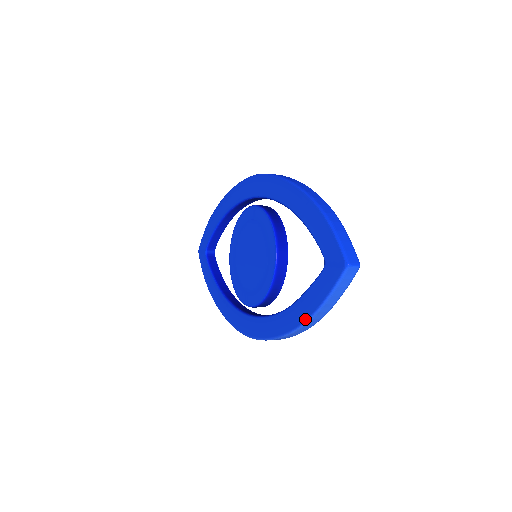
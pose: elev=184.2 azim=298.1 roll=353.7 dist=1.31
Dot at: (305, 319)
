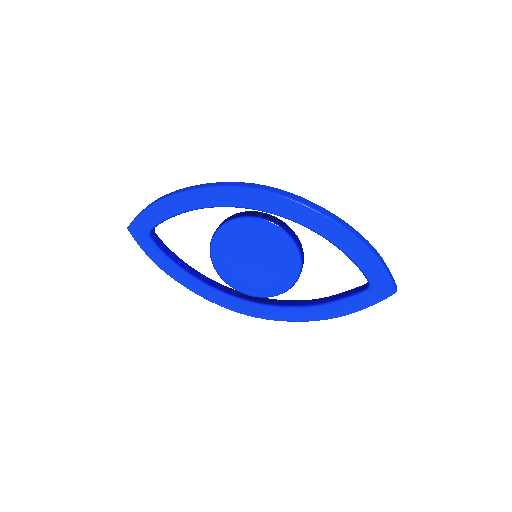
Dot at: (340, 316)
